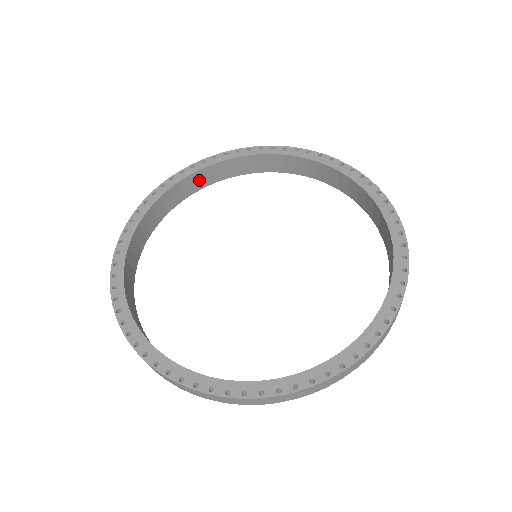
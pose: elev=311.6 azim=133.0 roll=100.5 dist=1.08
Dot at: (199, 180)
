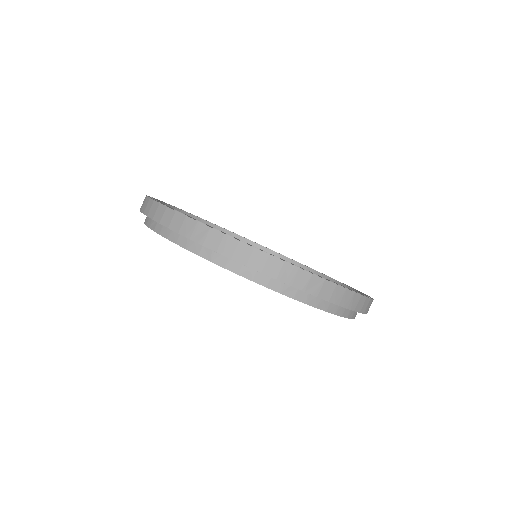
Dot at: occluded
